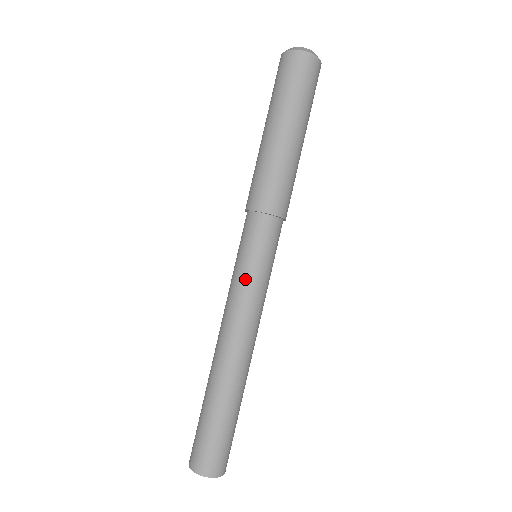
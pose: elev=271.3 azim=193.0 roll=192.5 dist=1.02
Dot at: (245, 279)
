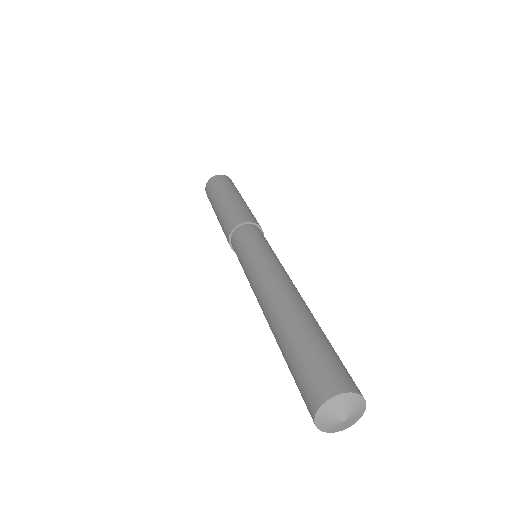
Dot at: (245, 264)
